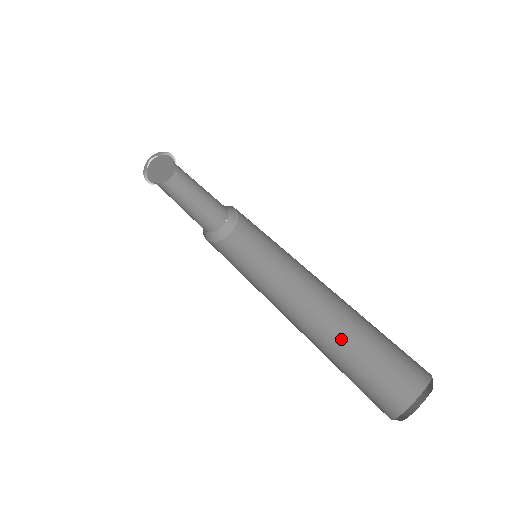
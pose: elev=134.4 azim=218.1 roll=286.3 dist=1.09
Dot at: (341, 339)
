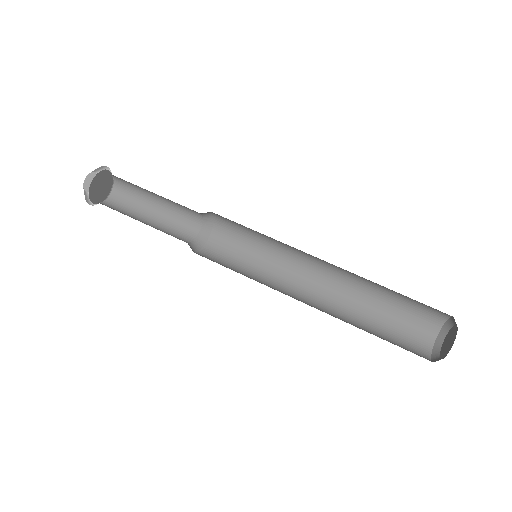
Dot at: (363, 299)
